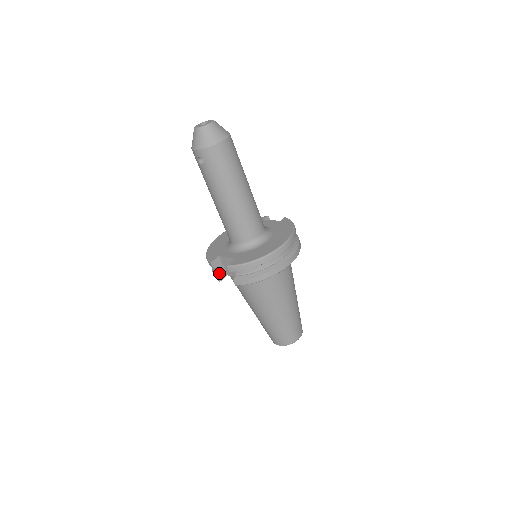
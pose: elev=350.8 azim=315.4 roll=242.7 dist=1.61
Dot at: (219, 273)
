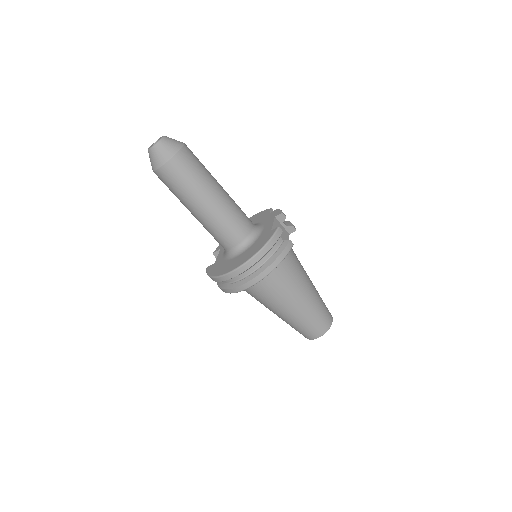
Dot at: occluded
